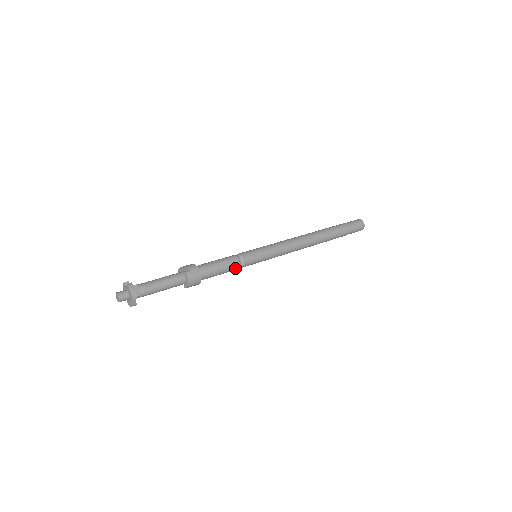
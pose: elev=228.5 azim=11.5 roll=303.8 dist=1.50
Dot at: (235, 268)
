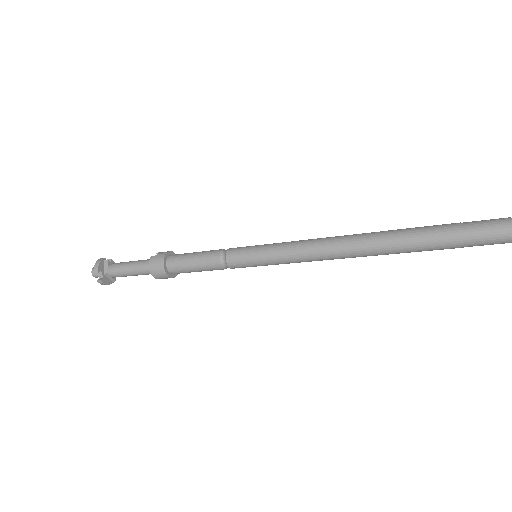
Dot at: (214, 264)
